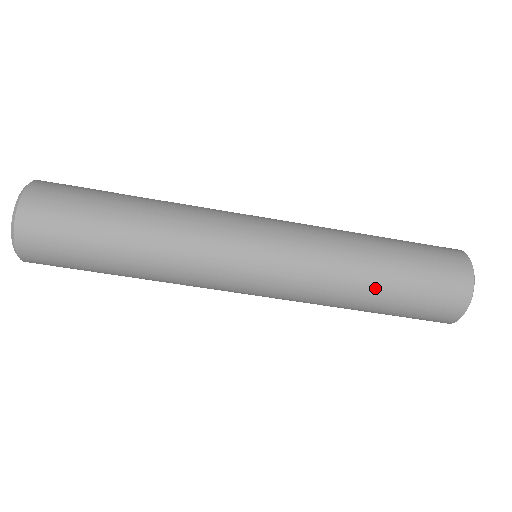
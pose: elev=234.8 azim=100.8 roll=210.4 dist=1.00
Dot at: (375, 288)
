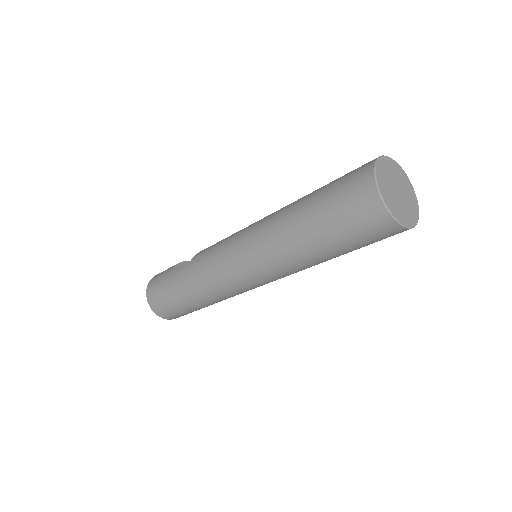
Dot at: (320, 255)
